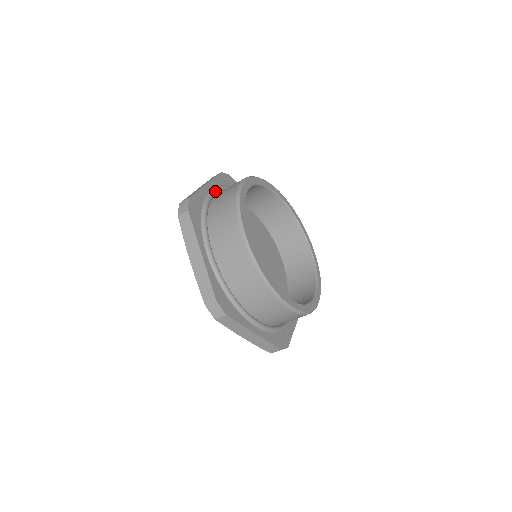
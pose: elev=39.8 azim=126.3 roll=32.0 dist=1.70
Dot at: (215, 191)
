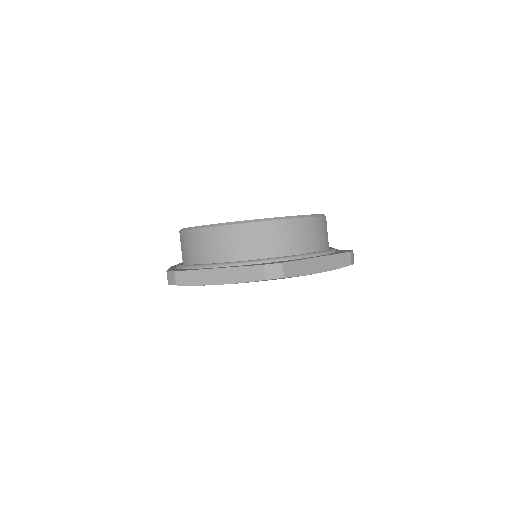
Dot at: occluded
